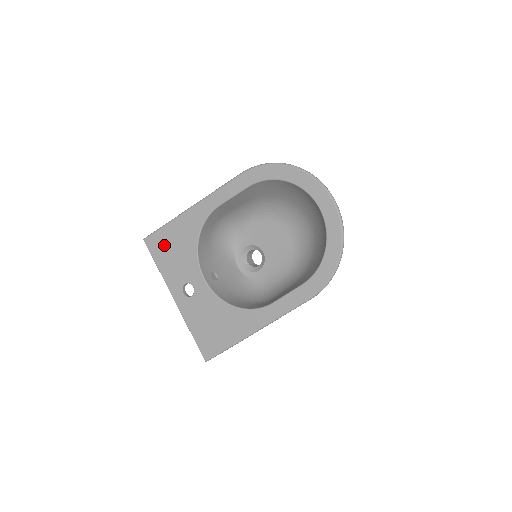
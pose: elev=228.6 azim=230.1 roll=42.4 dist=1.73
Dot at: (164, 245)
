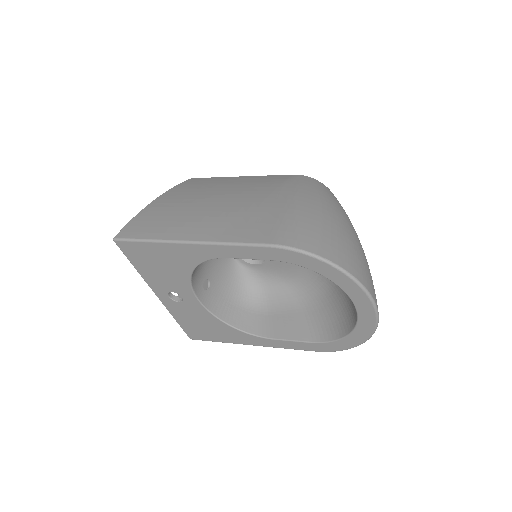
Dot at: (144, 256)
